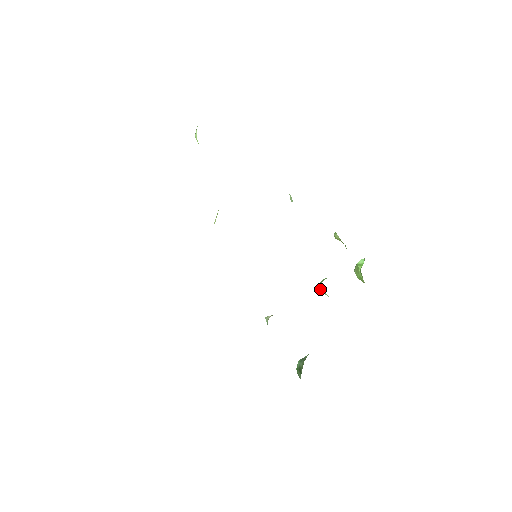
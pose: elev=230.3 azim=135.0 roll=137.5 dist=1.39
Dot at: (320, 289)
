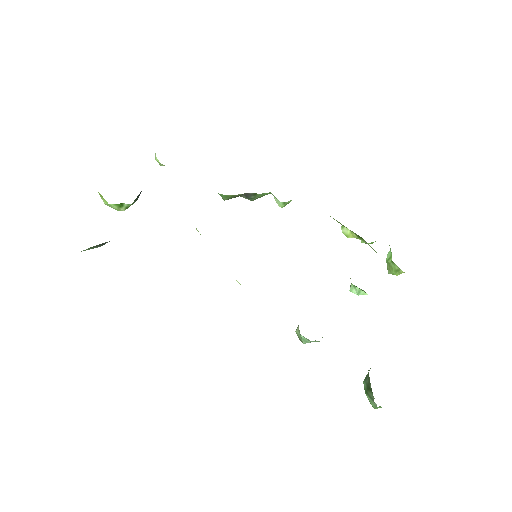
Dot at: (353, 292)
